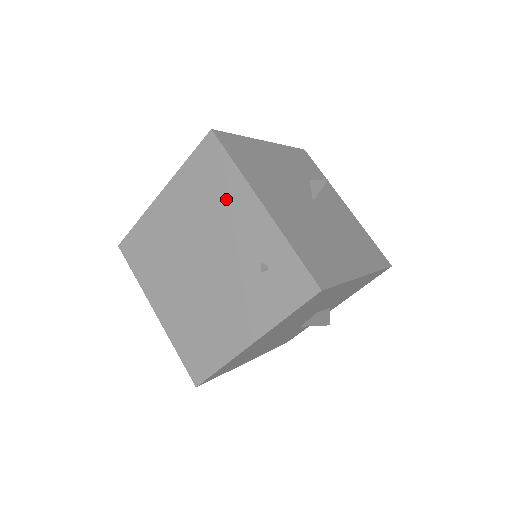
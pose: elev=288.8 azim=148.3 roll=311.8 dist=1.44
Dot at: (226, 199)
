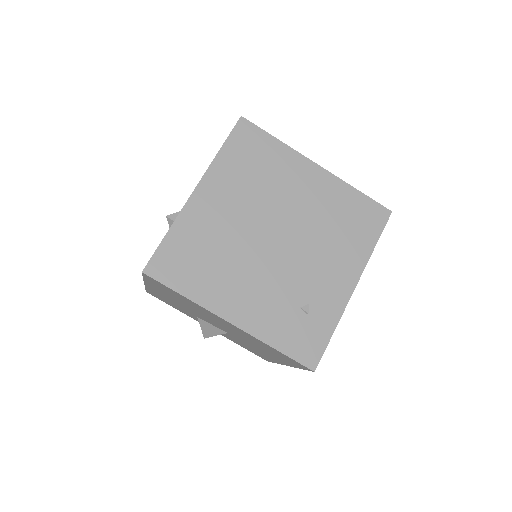
Dot at: (345, 247)
